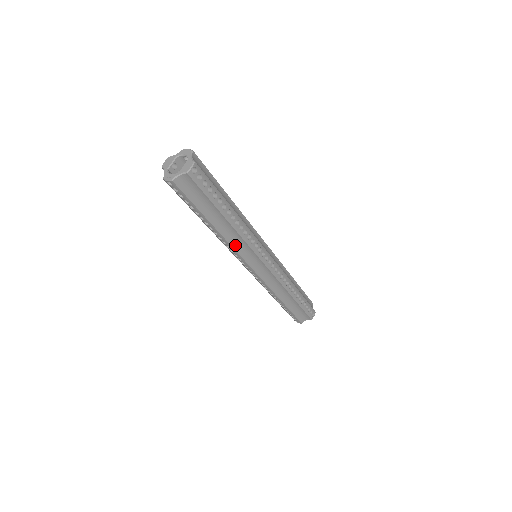
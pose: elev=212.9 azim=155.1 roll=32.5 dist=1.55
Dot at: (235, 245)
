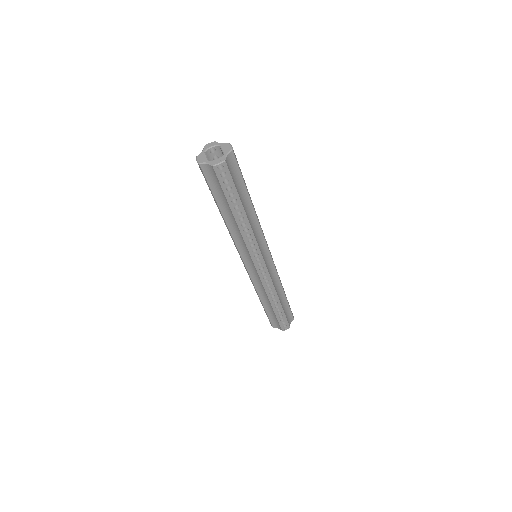
Dot at: (255, 235)
